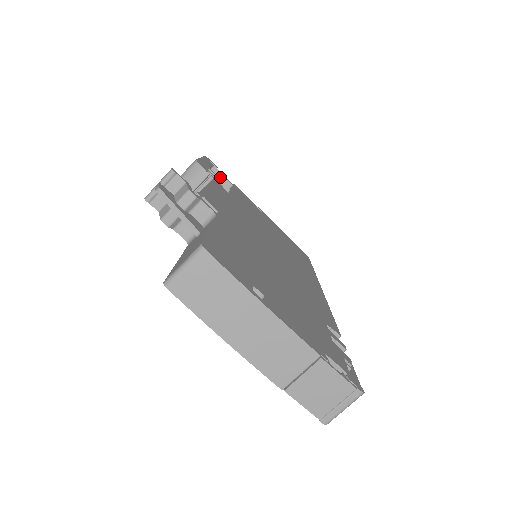
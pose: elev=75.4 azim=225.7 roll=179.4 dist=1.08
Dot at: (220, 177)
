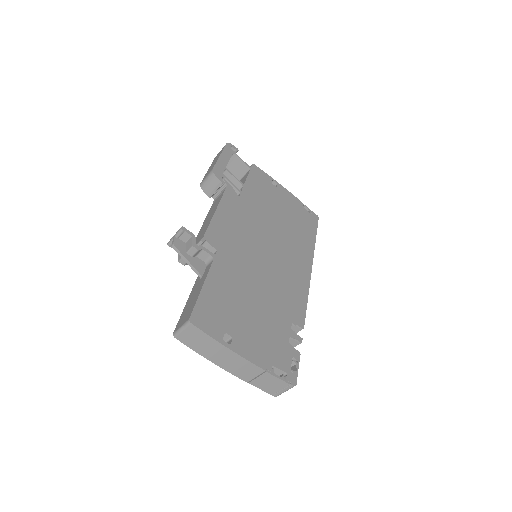
Dot at: (240, 162)
